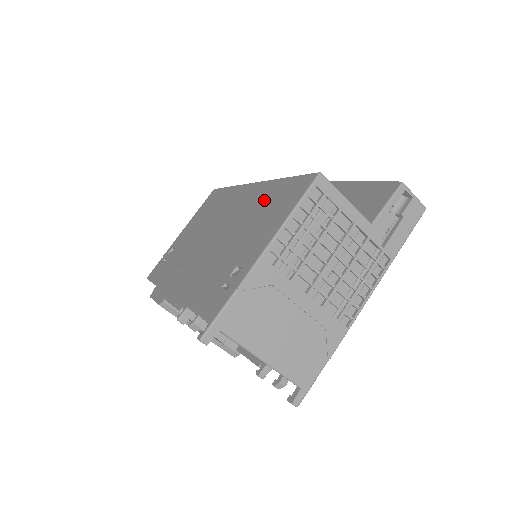
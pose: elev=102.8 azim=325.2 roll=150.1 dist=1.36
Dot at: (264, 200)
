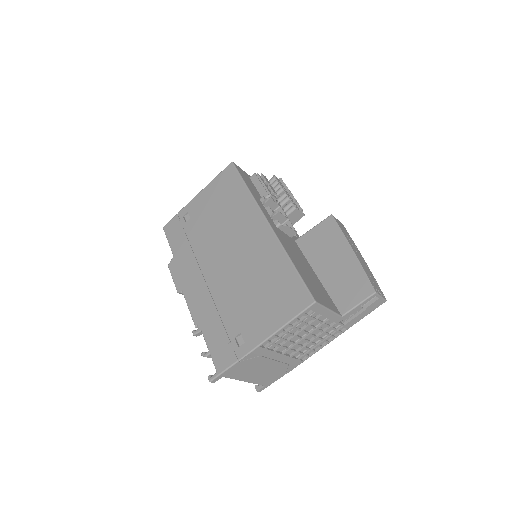
Dot at: (271, 271)
